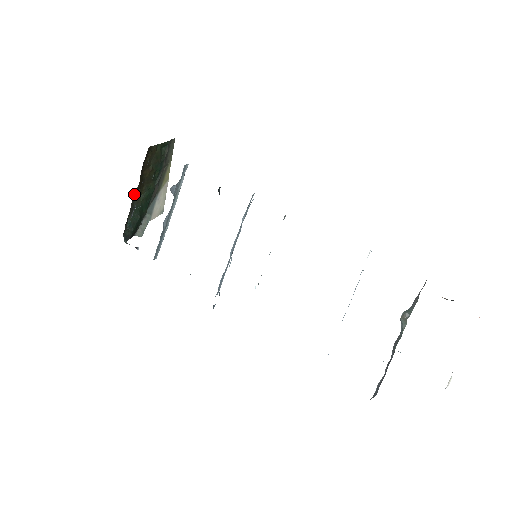
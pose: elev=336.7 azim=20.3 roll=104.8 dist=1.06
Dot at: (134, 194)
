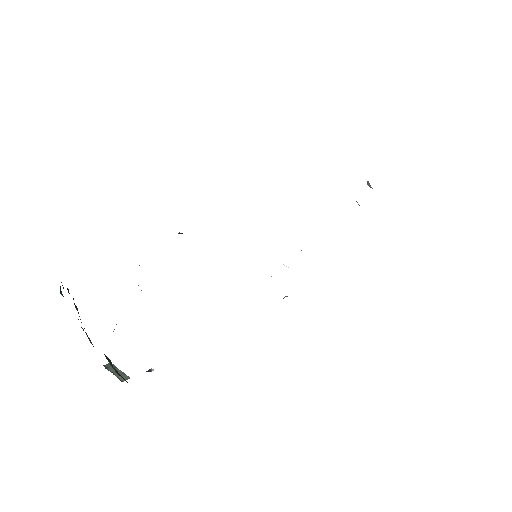
Dot at: occluded
